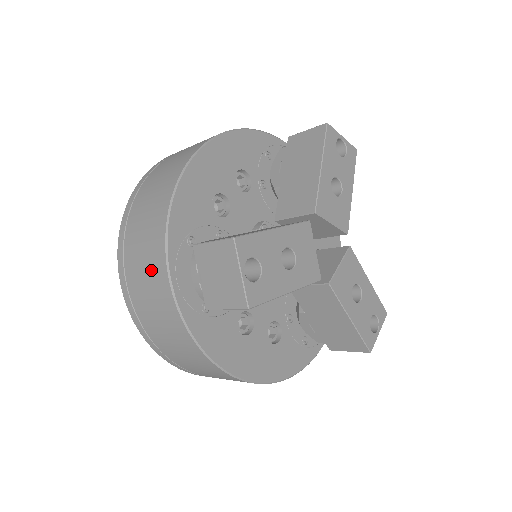
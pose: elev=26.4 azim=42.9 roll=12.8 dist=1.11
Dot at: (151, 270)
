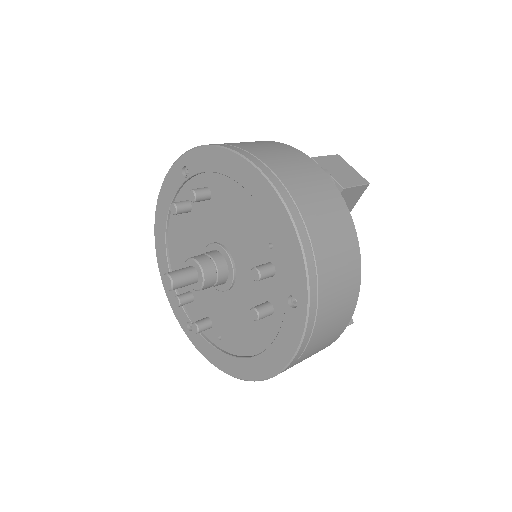
Dot at: (295, 159)
